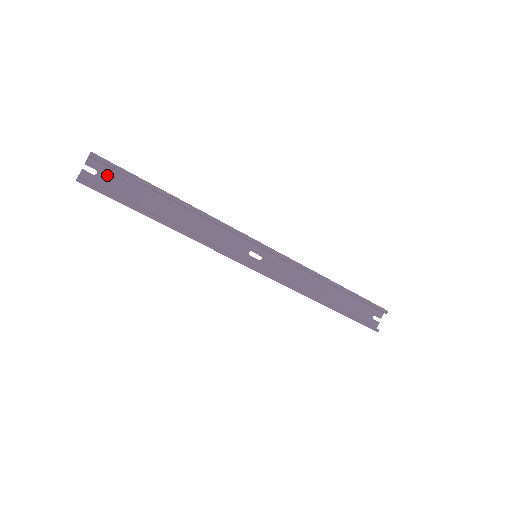
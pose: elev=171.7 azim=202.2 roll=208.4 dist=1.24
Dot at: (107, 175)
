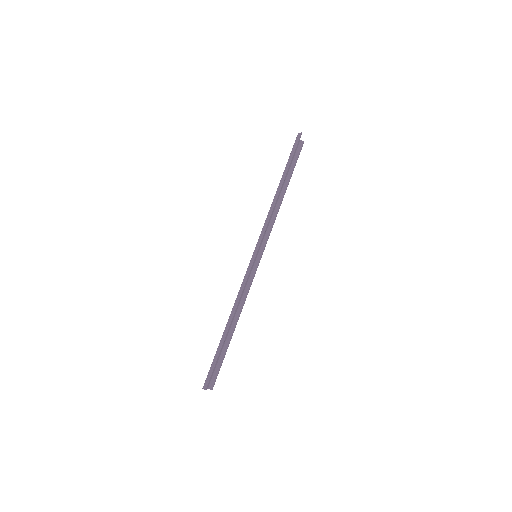
Dot at: occluded
